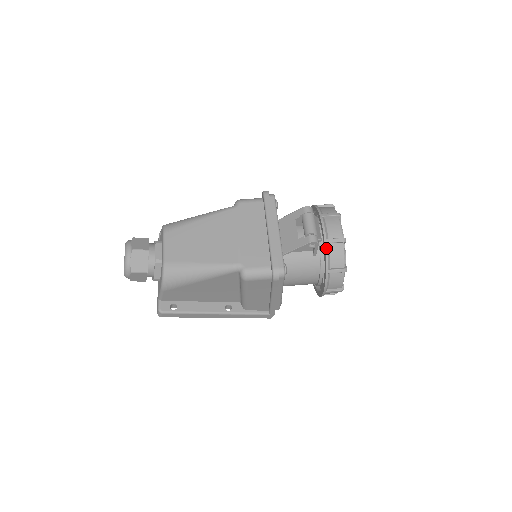
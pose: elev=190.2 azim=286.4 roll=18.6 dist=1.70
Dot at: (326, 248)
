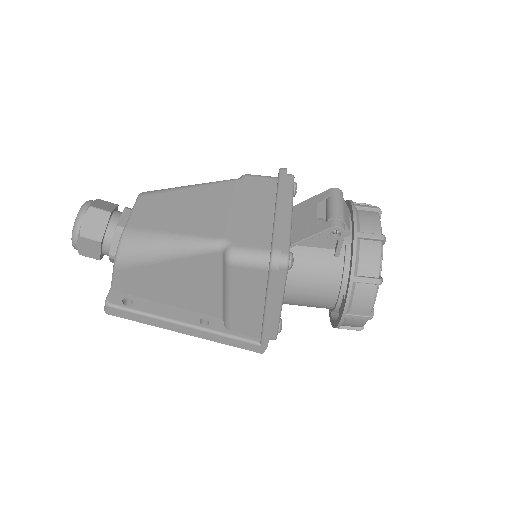
Dot at: (355, 243)
